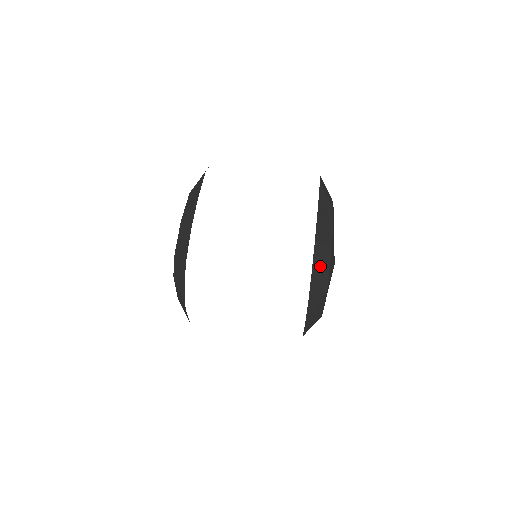
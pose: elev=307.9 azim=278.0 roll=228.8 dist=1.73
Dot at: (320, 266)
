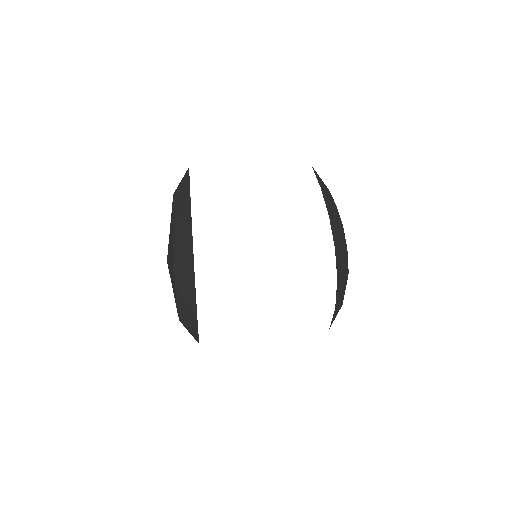
Dot at: (339, 241)
